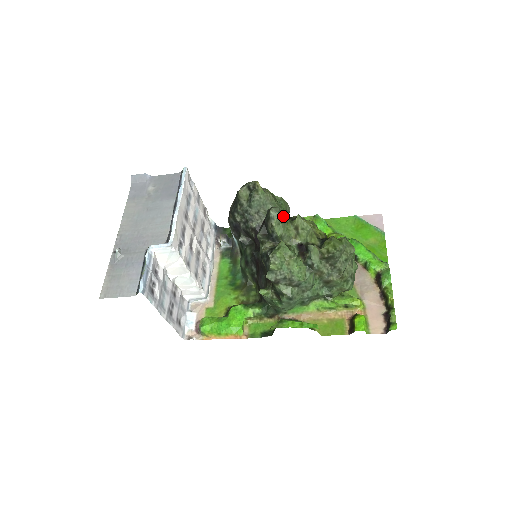
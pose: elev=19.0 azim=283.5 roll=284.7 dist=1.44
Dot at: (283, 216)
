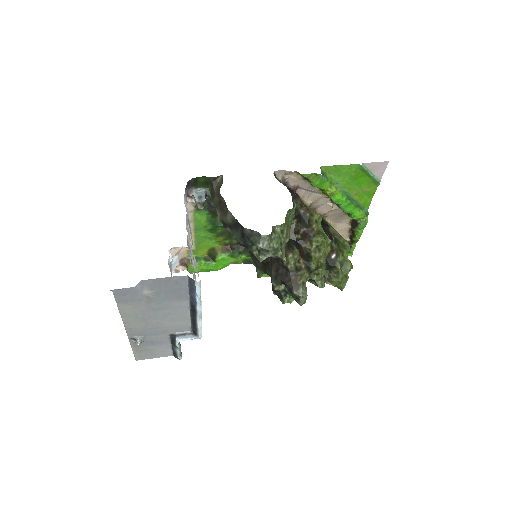
Dot at: occluded
